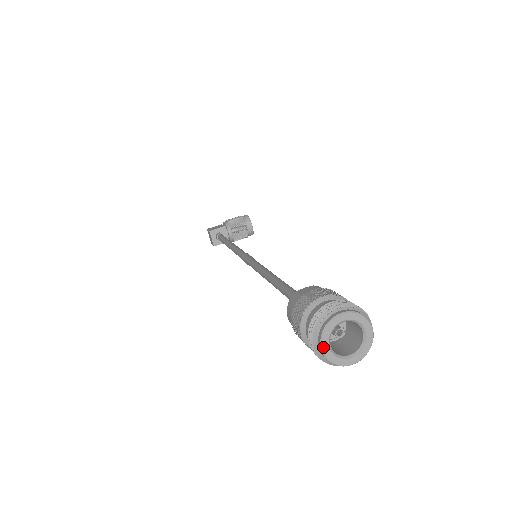
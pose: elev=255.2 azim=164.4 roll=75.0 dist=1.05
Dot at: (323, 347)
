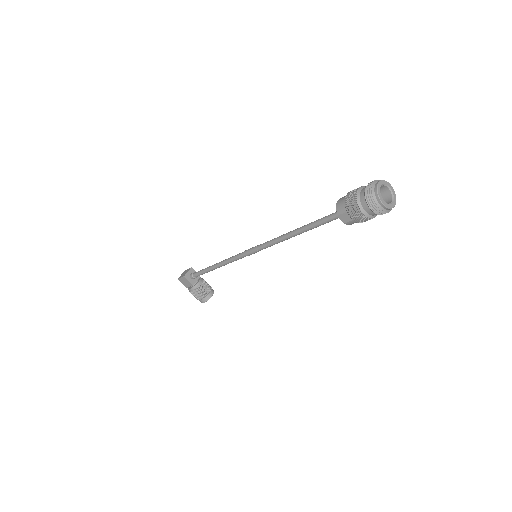
Dot at: (379, 183)
